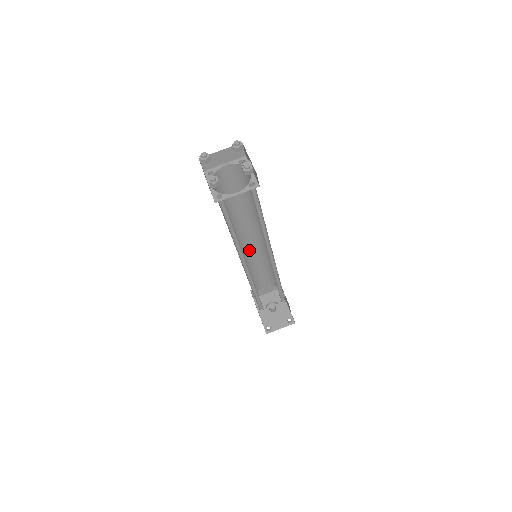
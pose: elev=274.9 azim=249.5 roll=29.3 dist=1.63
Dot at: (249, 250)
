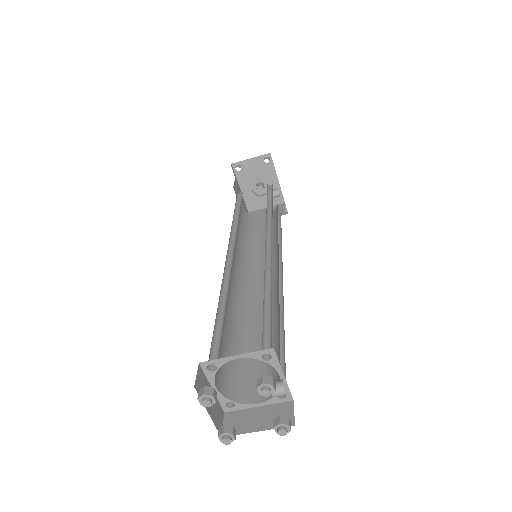
Dot at: occluded
